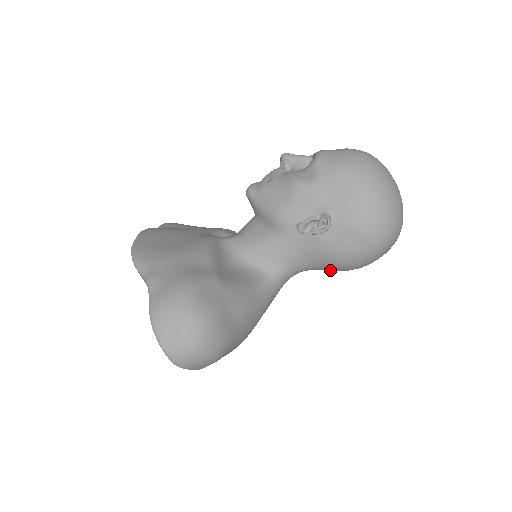
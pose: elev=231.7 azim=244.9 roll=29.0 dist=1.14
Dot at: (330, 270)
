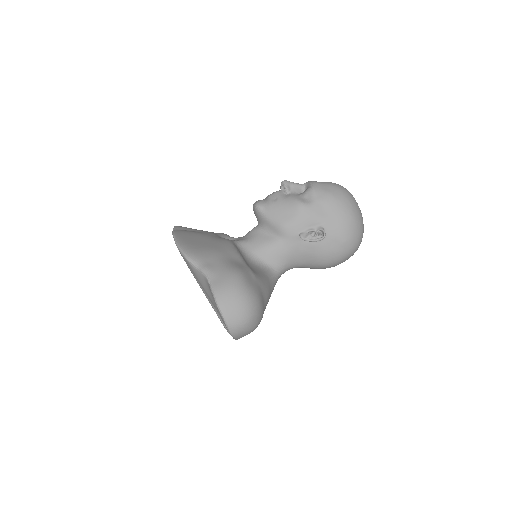
Dot at: (313, 268)
